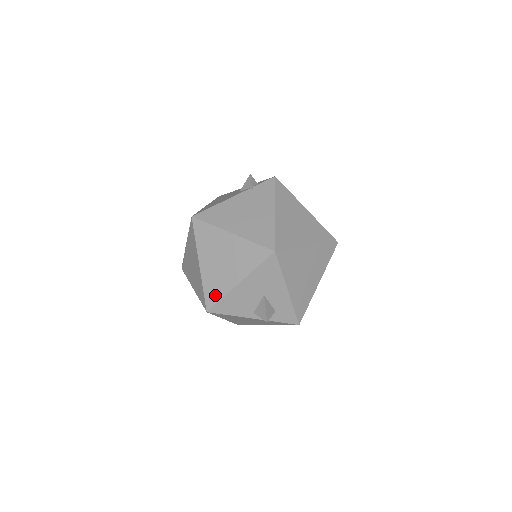
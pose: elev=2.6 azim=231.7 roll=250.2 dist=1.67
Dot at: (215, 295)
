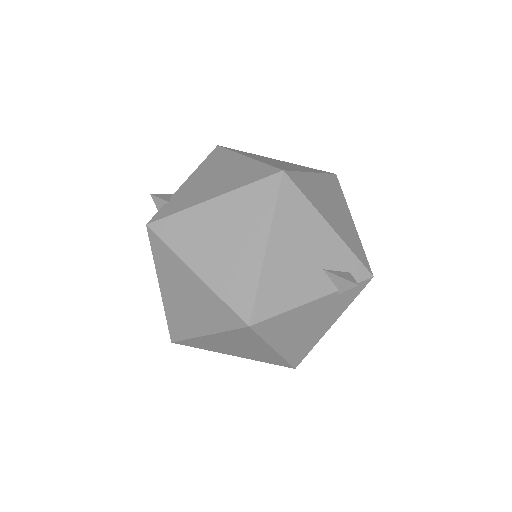
Dot at: (196, 346)
